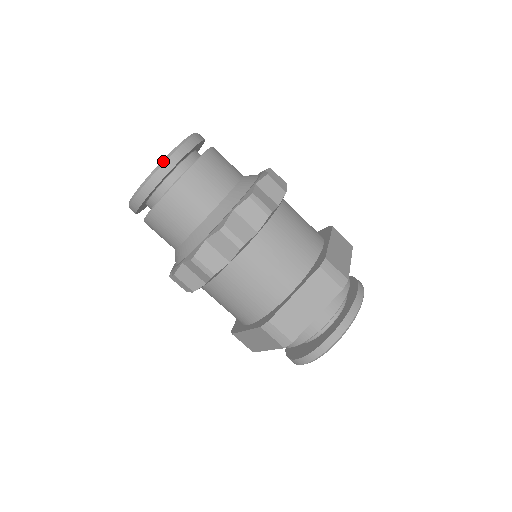
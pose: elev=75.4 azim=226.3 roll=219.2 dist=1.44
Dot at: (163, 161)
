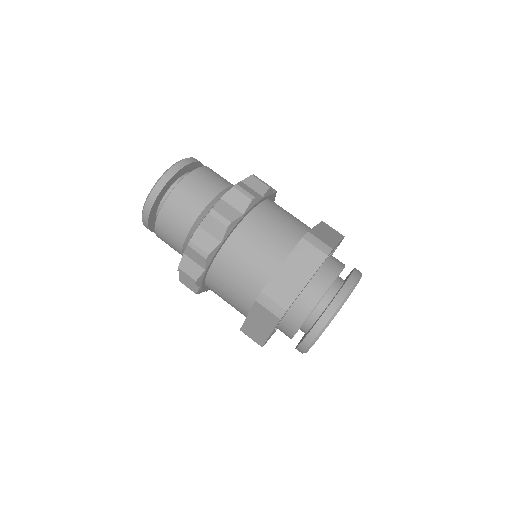
Dot at: (164, 173)
